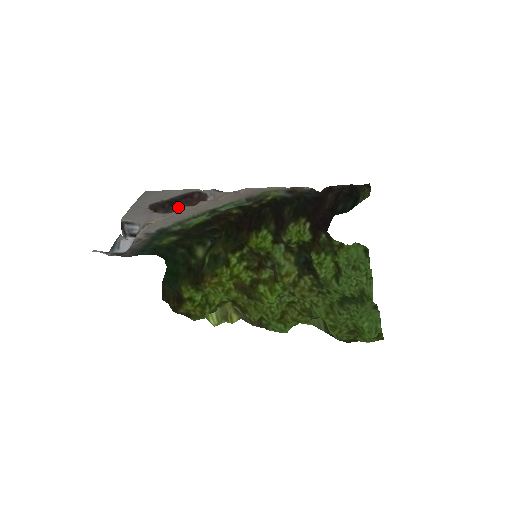
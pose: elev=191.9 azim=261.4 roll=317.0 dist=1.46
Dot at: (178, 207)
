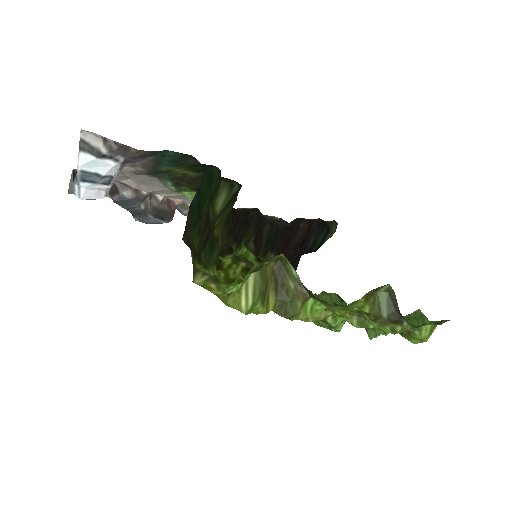
Dot at: occluded
